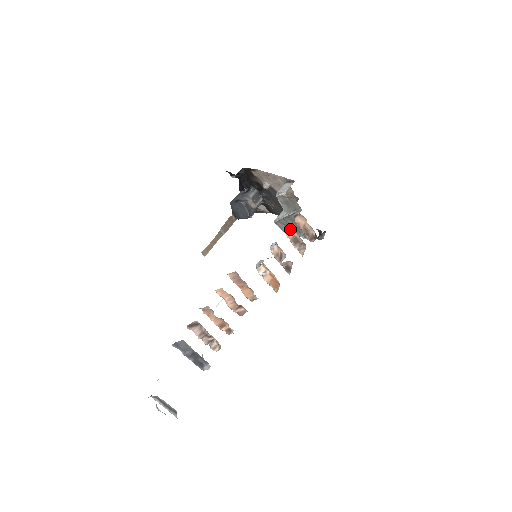
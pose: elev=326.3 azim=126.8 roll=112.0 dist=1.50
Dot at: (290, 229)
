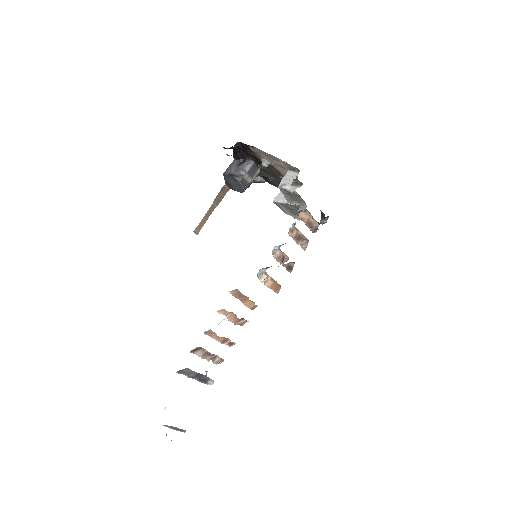
Dot at: (293, 228)
